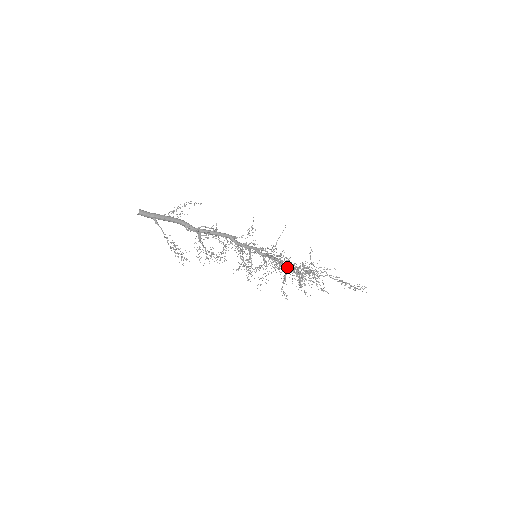
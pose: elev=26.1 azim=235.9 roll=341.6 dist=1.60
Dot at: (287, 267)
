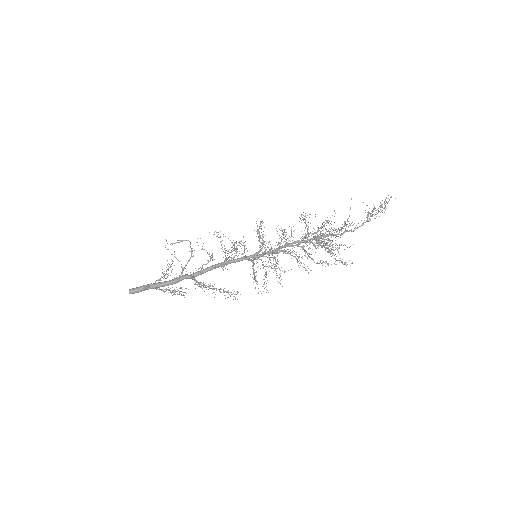
Dot at: (294, 242)
